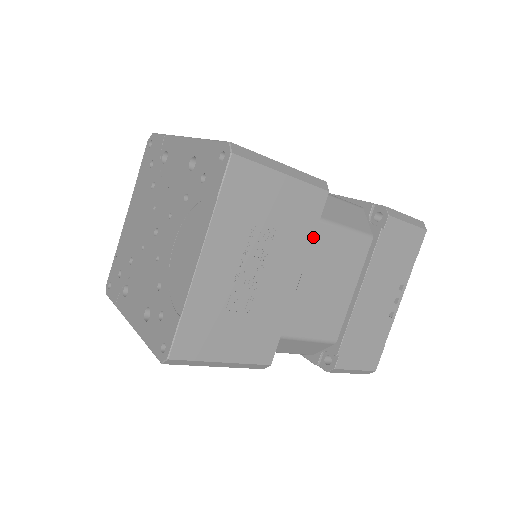
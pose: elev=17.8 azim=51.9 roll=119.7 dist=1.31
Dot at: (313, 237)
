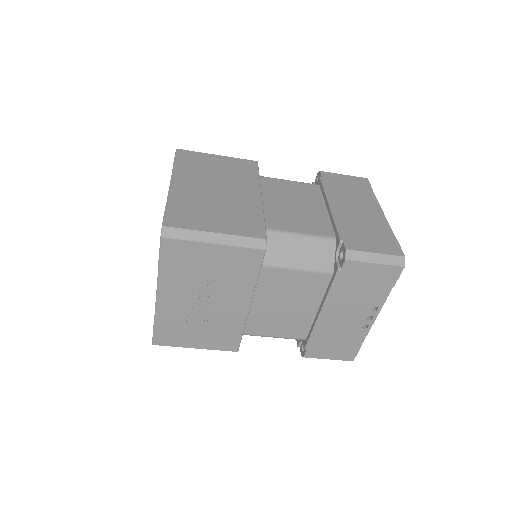
Dot at: (256, 280)
